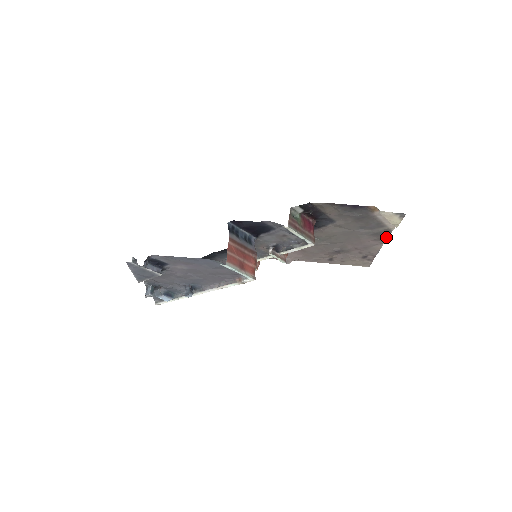
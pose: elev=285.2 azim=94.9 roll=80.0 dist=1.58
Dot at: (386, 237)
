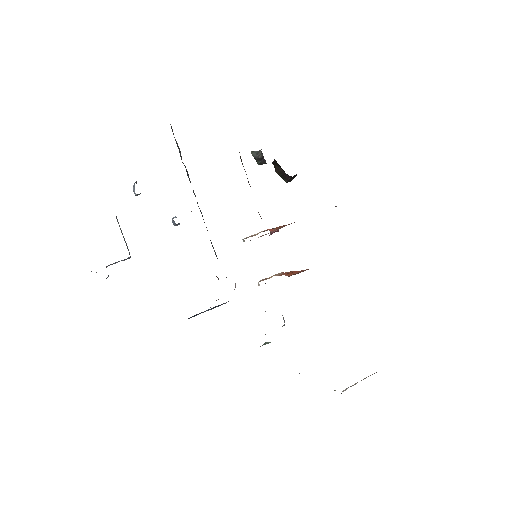
Dot at: occluded
